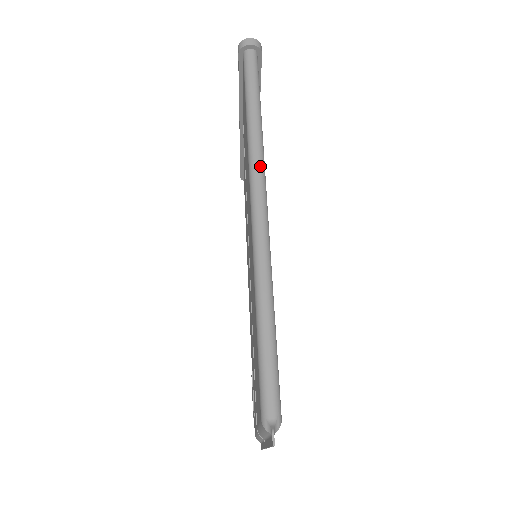
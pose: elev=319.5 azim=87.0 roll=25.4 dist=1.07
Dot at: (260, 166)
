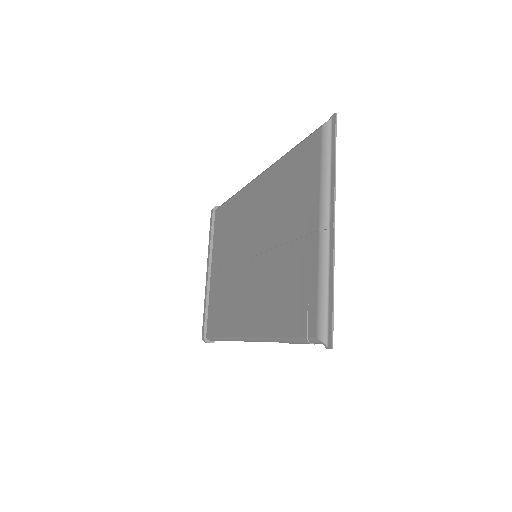
Dot at: occluded
